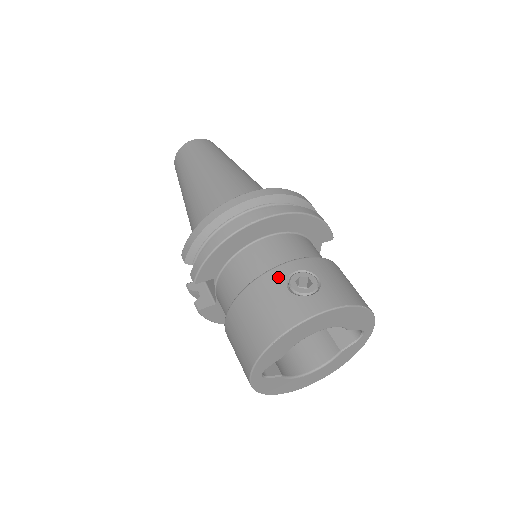
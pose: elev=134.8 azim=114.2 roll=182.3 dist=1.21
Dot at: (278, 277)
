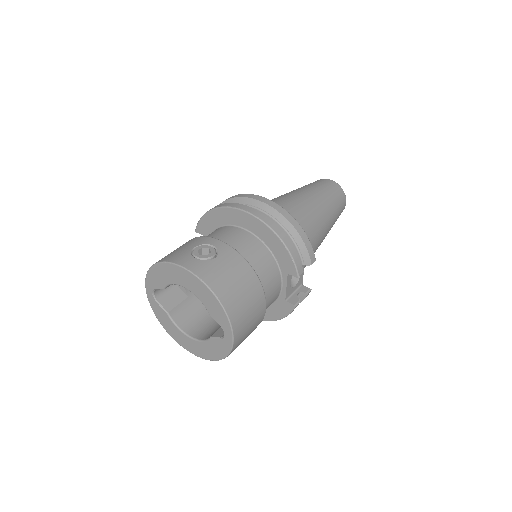
Dot at: (202, 241)
